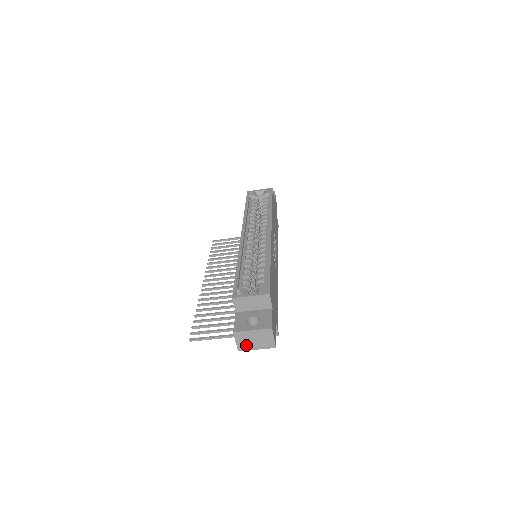
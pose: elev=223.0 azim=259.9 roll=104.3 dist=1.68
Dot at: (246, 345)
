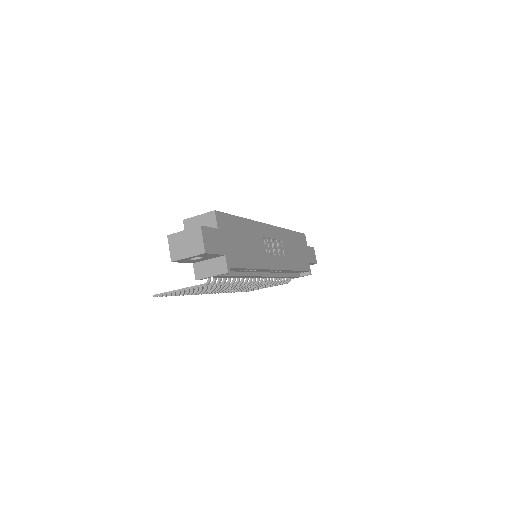
Dot at: (178, 252)
